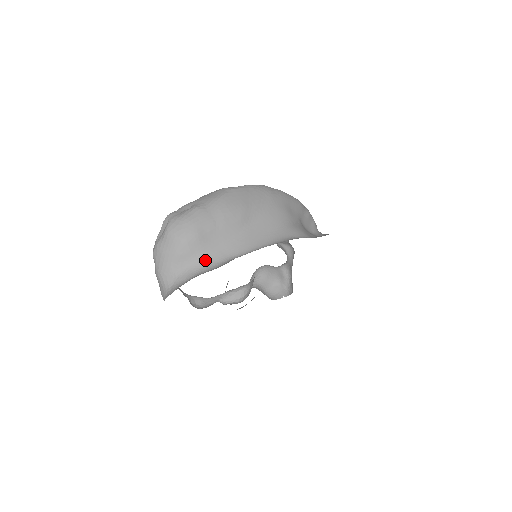
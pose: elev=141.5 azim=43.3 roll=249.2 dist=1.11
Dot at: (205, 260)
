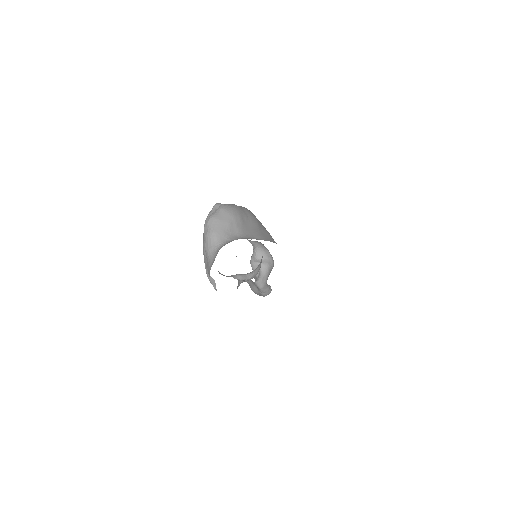
Dot at: (244, 234)
